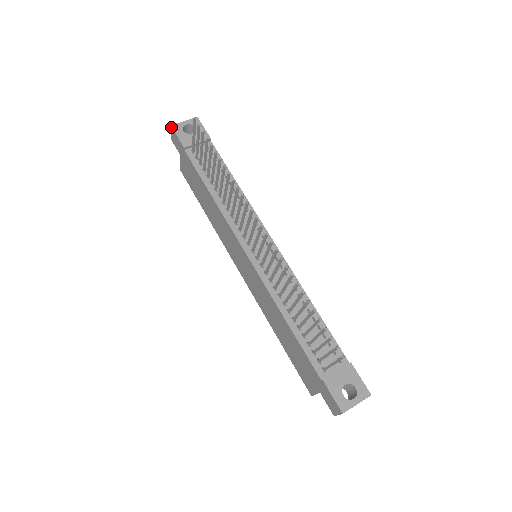
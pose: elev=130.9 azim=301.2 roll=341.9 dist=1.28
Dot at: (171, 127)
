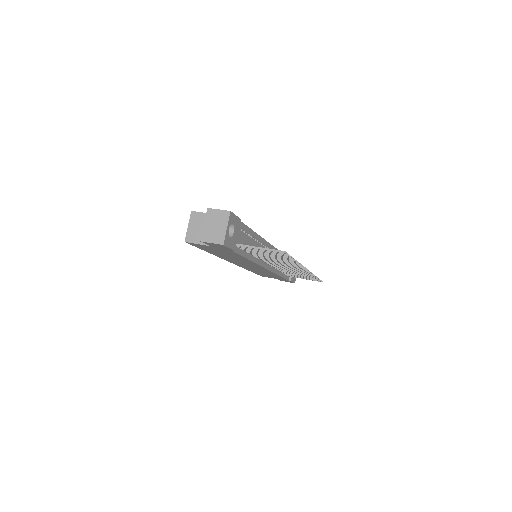
Dot at: (222, 245)
